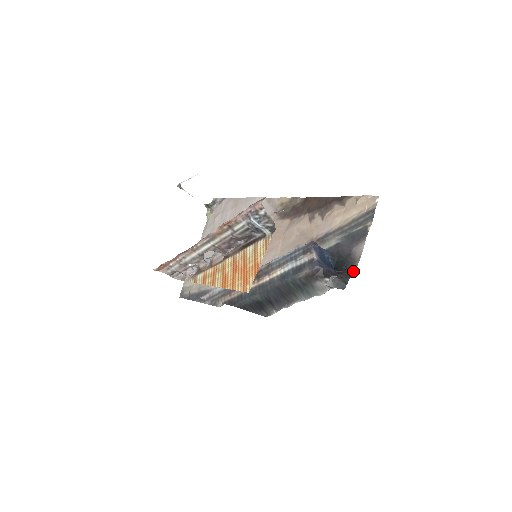
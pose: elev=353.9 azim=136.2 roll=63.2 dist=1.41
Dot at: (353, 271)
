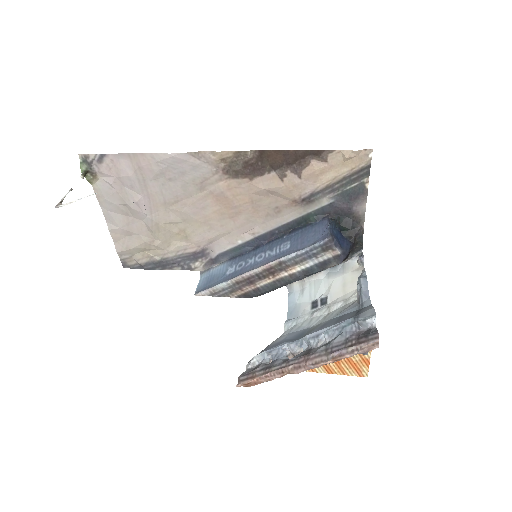
Dot at: (362, 229)
